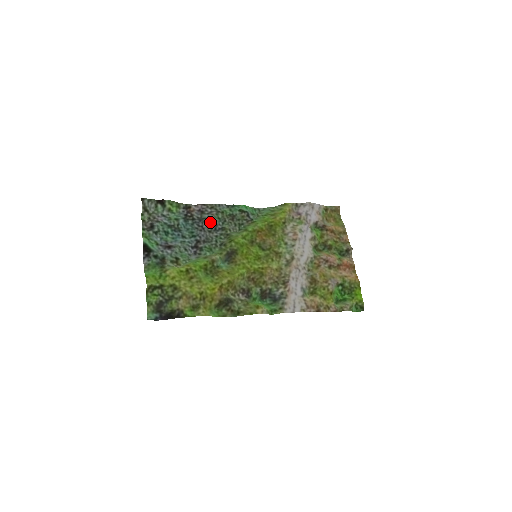
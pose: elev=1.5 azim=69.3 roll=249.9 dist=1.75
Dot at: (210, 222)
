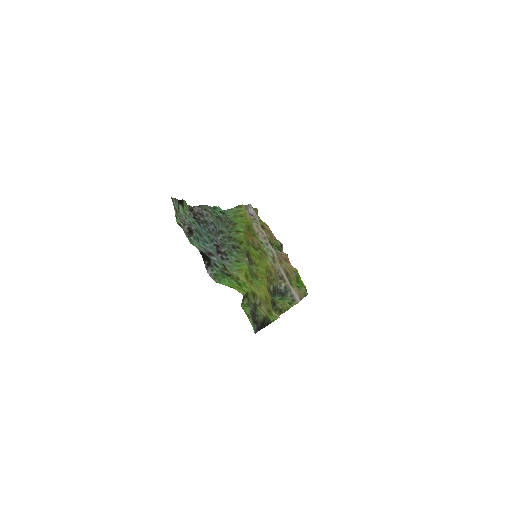
Dot at: (212, 225)
